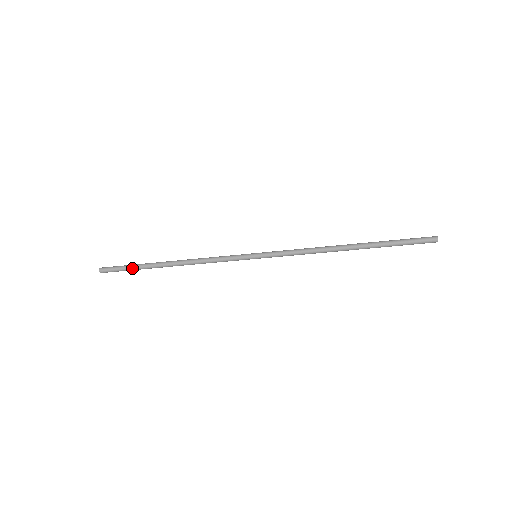
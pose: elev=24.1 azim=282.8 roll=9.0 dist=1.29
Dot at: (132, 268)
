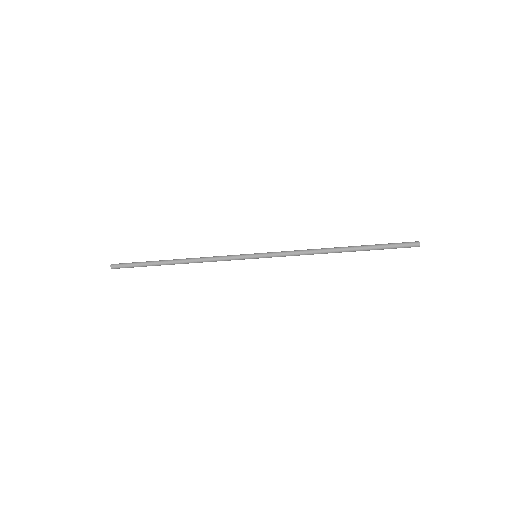
Dot at: (141, 263)
